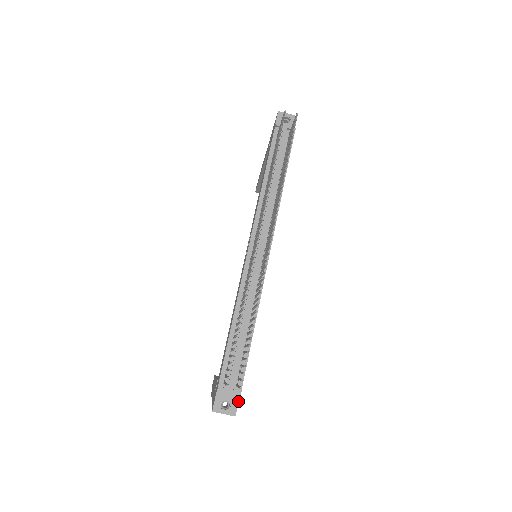
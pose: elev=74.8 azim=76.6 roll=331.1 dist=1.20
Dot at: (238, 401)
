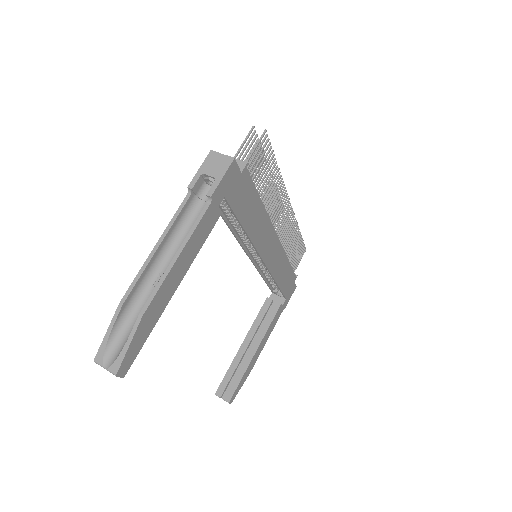
Dot at: (239, 168)
